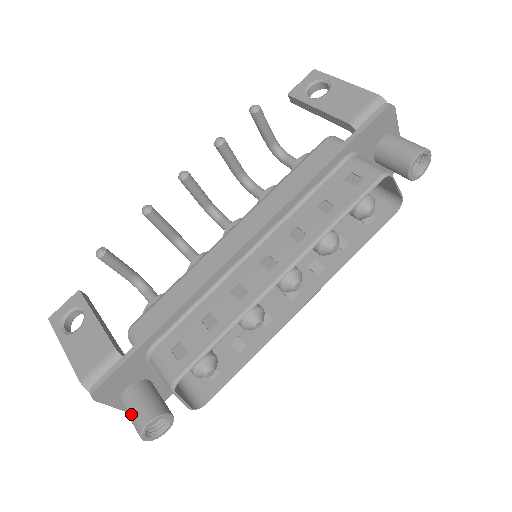
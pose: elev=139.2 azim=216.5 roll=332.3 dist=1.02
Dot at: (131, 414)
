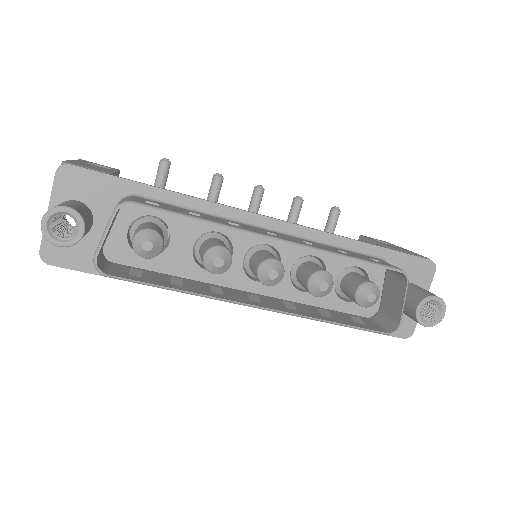
Dot at: (61, 203)
